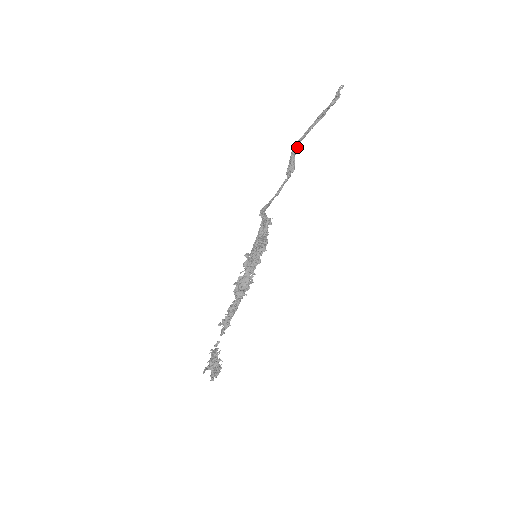
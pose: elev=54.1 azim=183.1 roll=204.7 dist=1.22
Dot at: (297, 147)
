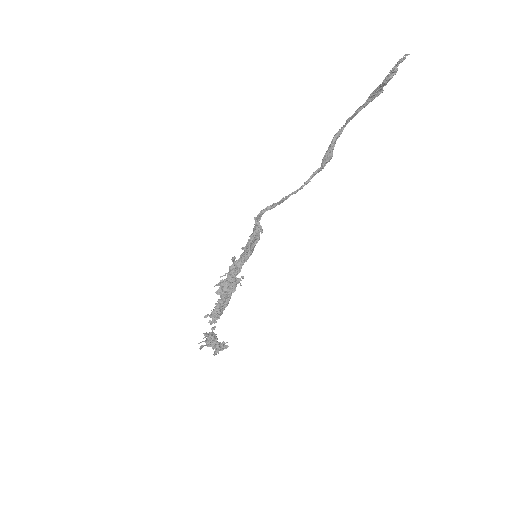
Dot at: (341, 130)
